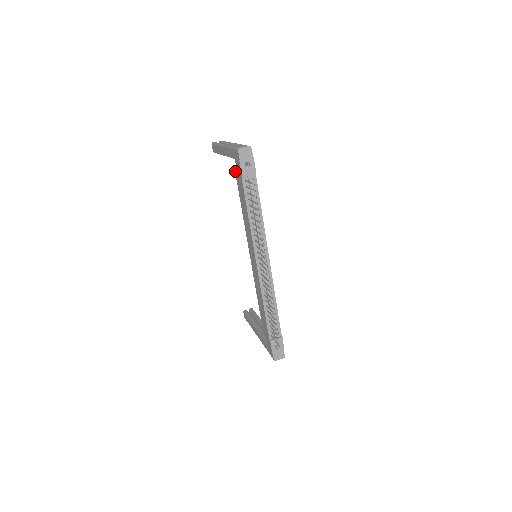
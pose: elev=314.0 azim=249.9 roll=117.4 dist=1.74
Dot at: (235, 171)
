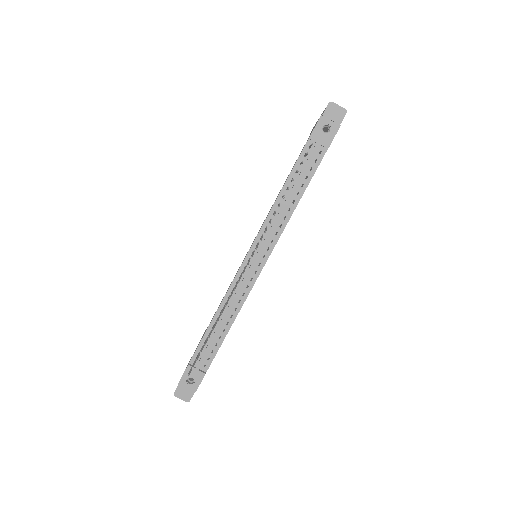
Dot at: occluded
